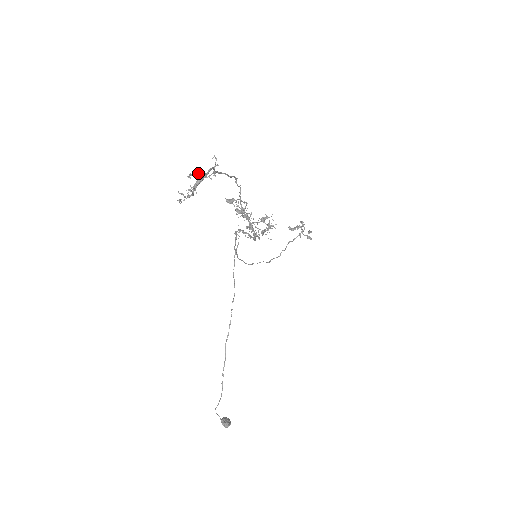
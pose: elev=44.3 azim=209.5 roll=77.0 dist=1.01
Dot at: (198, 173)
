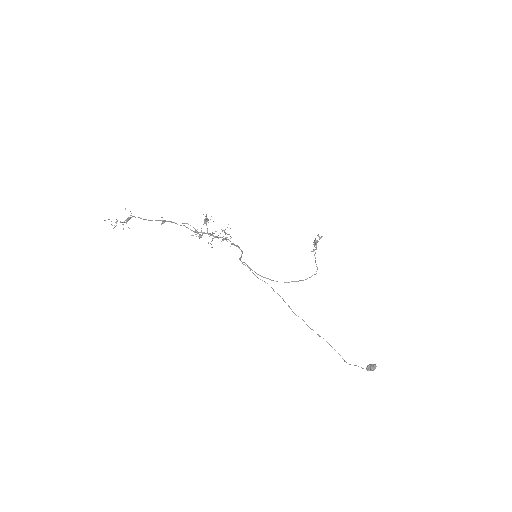
Dot at: (126, 220)
